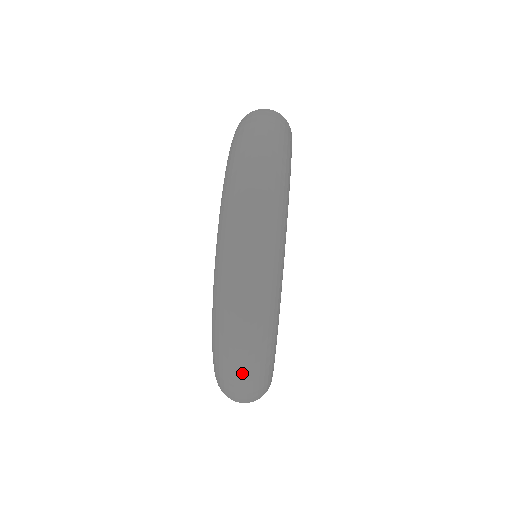
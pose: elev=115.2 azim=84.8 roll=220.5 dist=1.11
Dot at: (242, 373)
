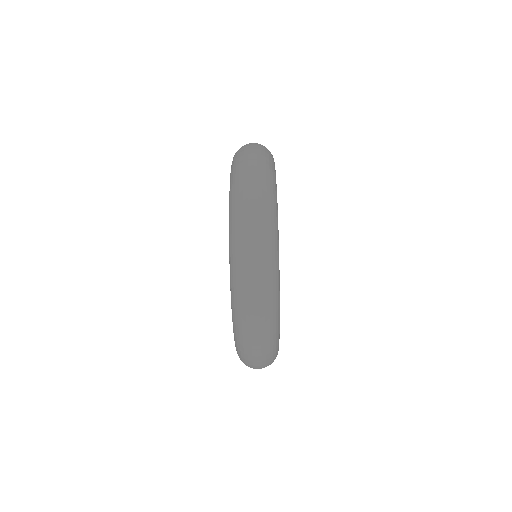
Dot at: occluded
